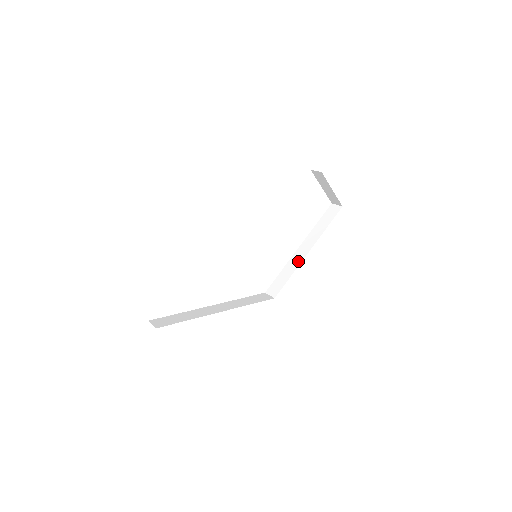
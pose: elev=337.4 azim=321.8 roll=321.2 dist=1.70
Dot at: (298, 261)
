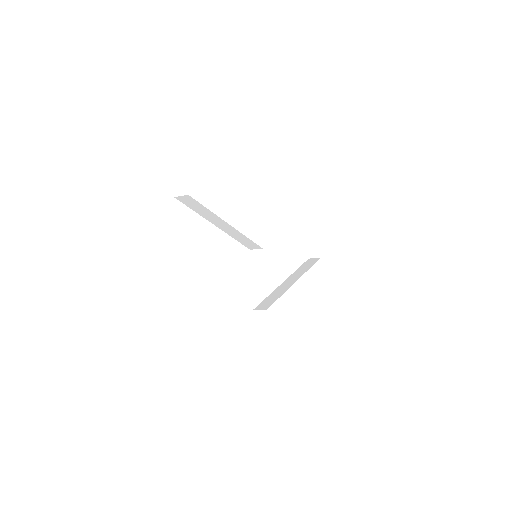
Dot at: (286, 287)
